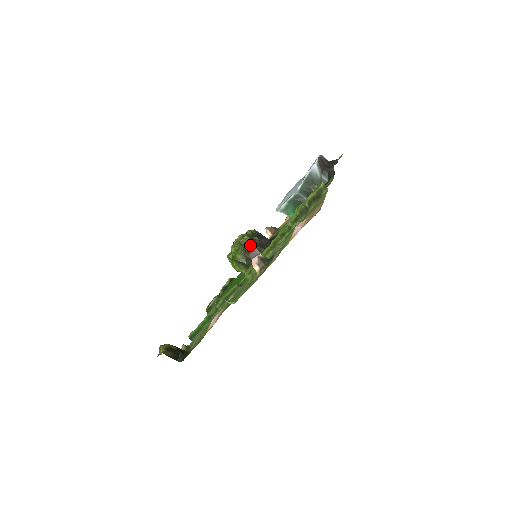
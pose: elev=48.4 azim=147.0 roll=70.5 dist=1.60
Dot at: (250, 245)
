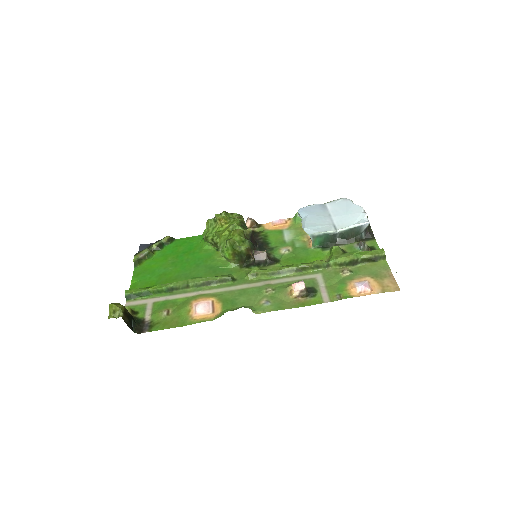
Dot at: (250, 239)
